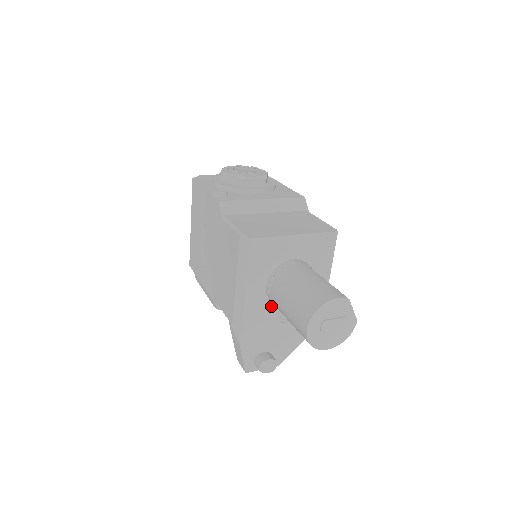
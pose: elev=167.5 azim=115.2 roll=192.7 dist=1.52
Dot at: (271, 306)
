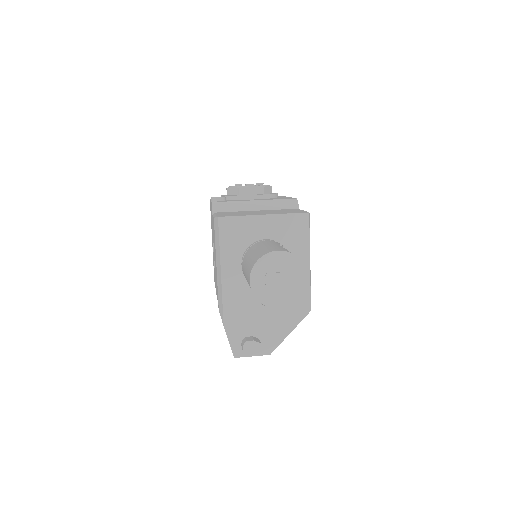
Dot at: occluded
